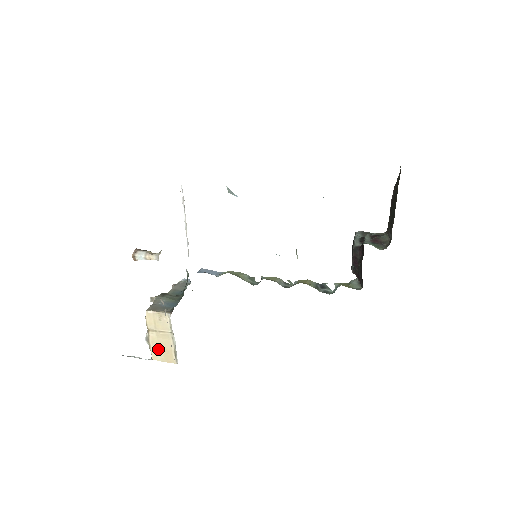
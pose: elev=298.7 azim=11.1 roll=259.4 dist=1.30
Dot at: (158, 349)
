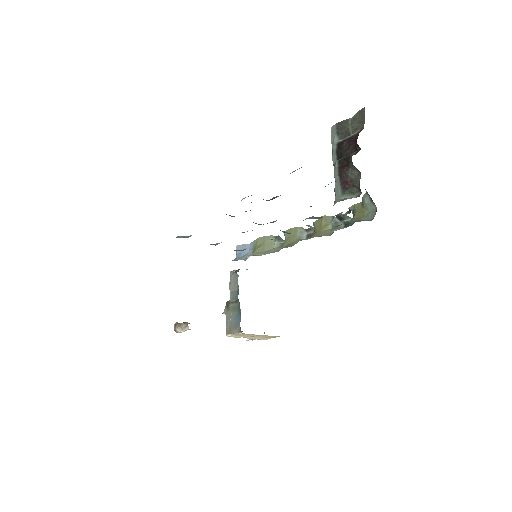
Dot at: (261, 338)
